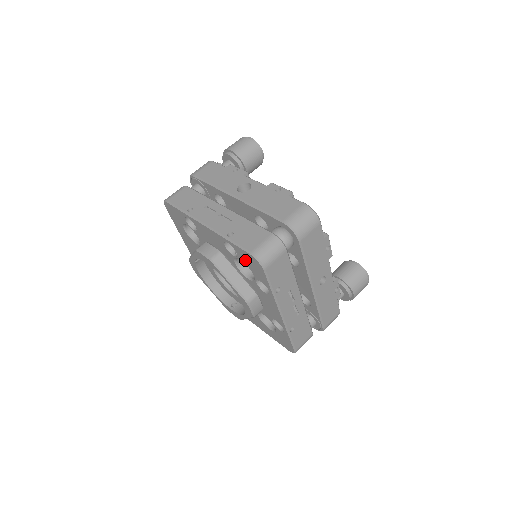
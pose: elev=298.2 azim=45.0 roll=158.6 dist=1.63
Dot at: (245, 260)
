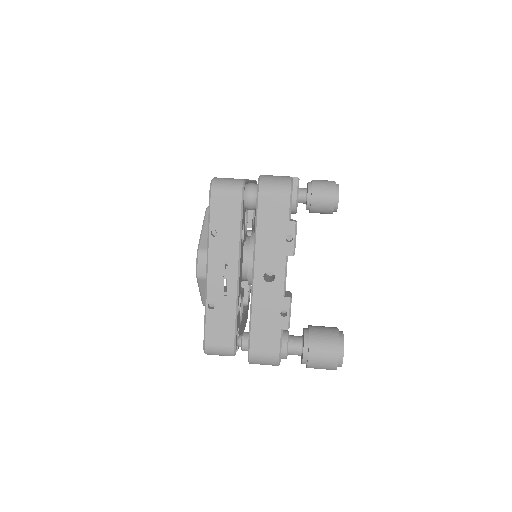
Dot at: occluded
